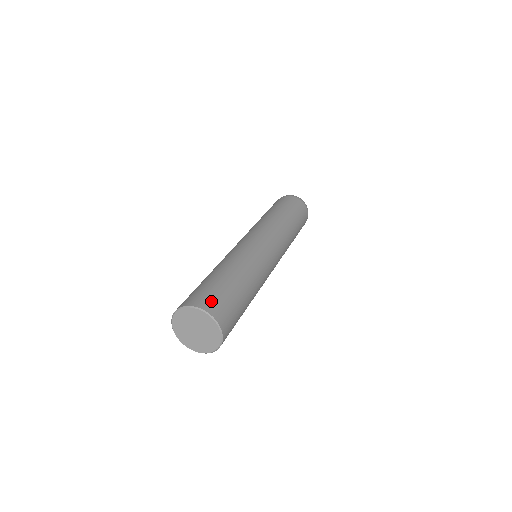
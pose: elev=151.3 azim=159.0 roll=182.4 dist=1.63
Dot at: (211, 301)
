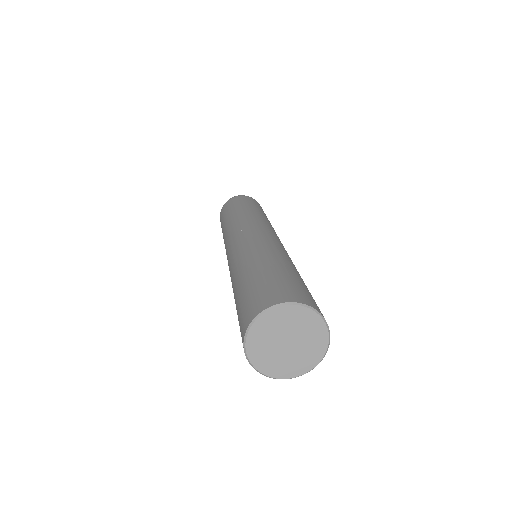
Dot at: (288, 291)
